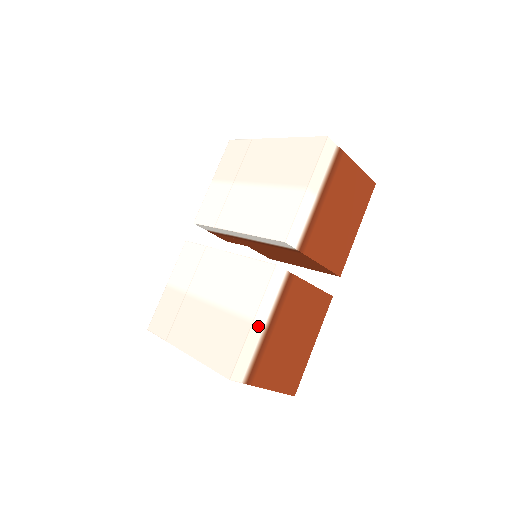
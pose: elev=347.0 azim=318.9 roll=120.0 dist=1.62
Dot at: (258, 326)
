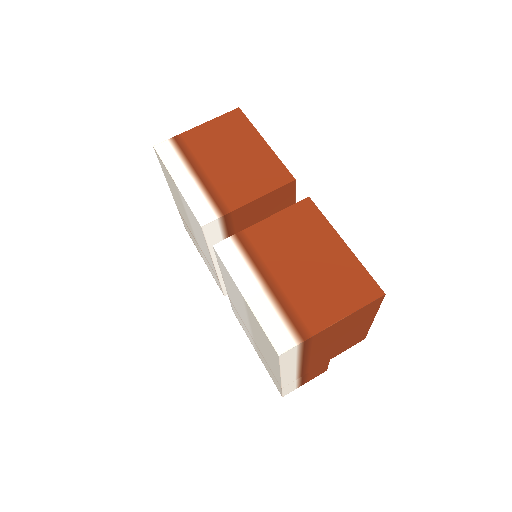
Dot at: (254, 294)
